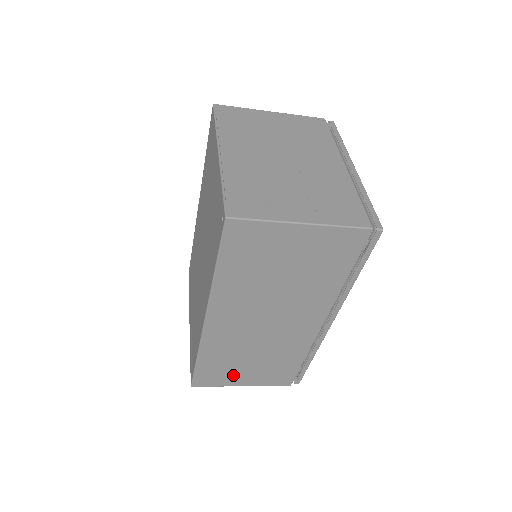
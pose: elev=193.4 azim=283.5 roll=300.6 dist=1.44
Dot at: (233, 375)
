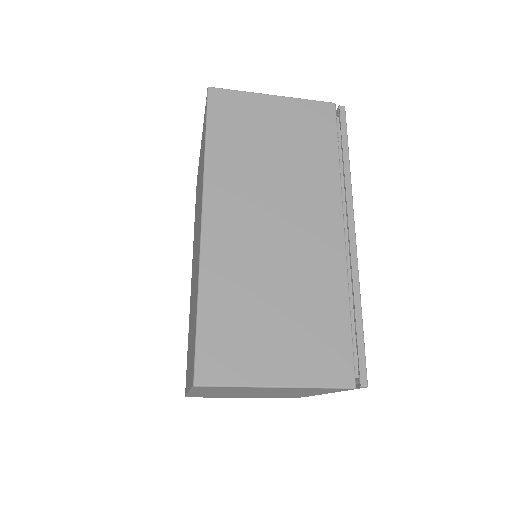
Dot at: (256, 350)
